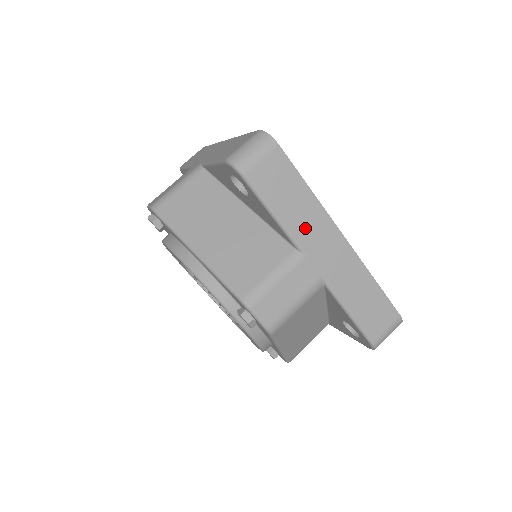
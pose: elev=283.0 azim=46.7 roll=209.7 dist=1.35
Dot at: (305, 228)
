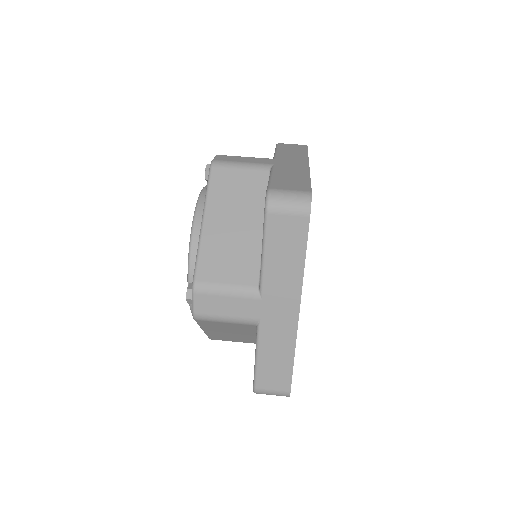
Dot at: (277, 282)
